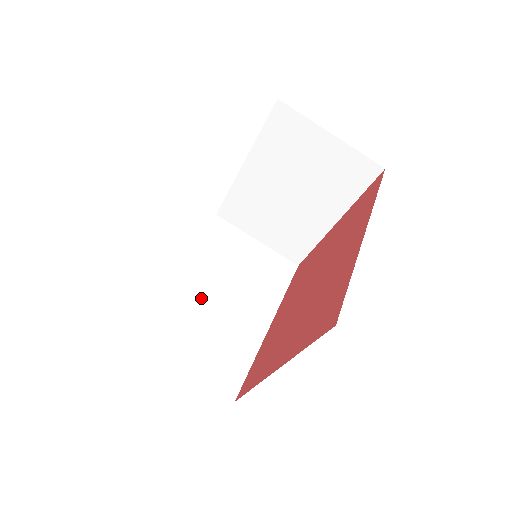
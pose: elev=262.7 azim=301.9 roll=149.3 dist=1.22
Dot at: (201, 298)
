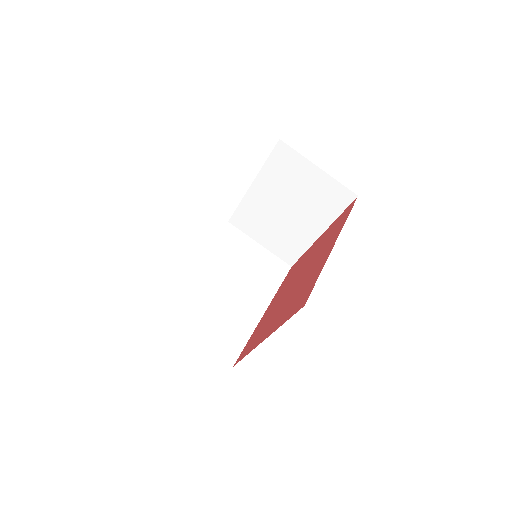
Dot at: (212, 286)
